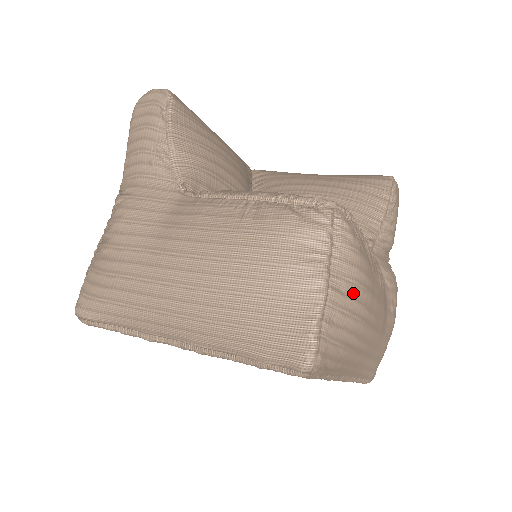
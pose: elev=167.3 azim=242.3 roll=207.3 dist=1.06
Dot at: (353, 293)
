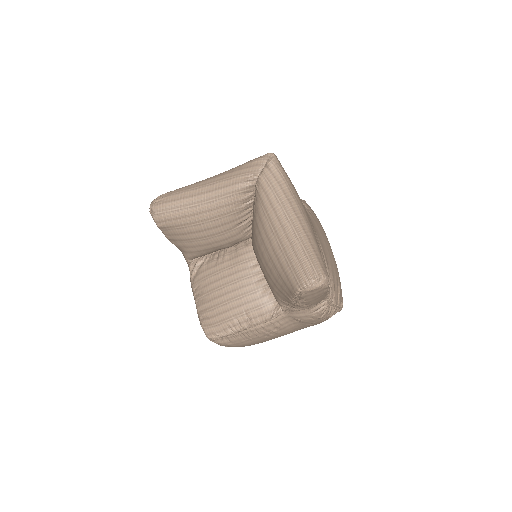
Dot at: occluded
